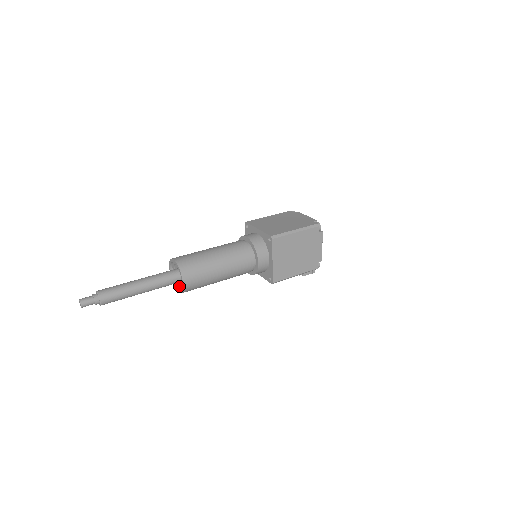
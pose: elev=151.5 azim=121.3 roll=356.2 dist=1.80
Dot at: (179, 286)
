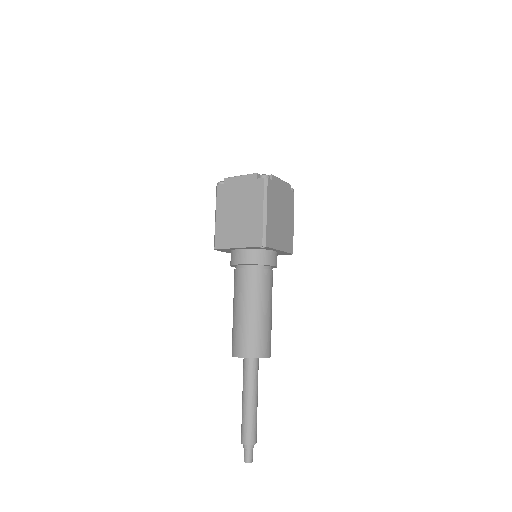
Dot at: occluded
